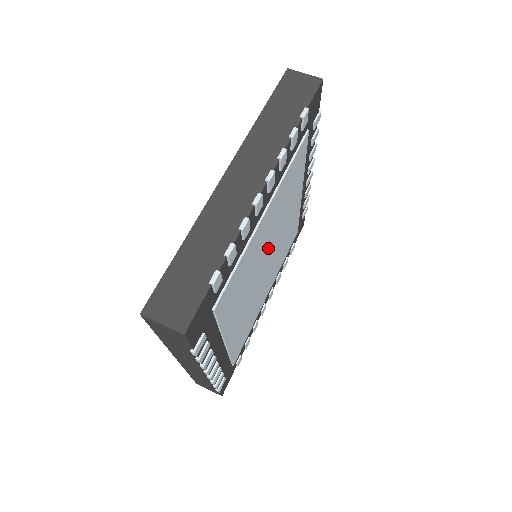
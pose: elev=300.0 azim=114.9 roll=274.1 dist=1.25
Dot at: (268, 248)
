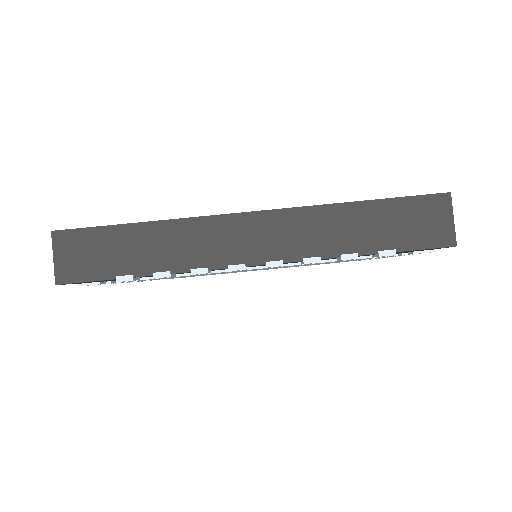
Dot at: occluded
